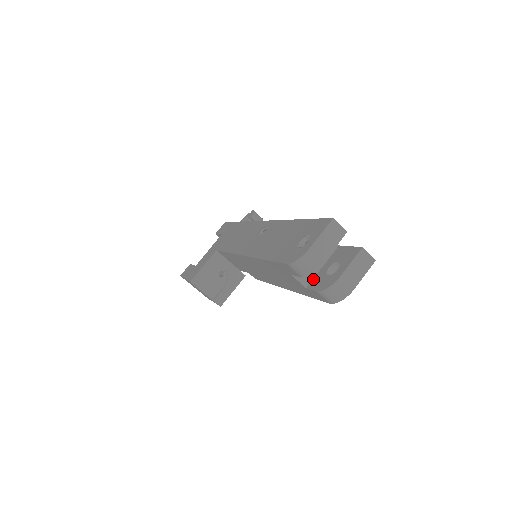
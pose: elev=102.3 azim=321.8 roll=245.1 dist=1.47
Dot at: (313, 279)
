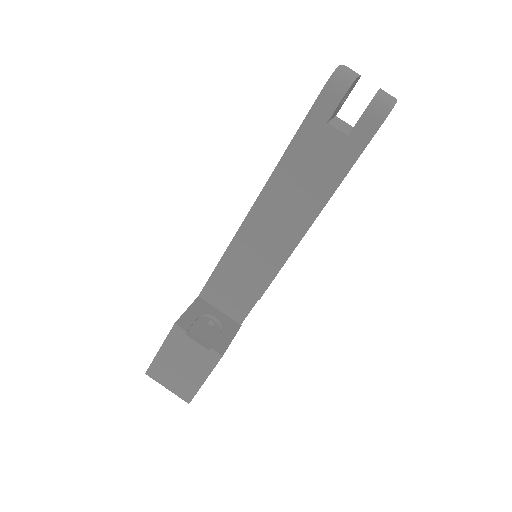
Dot at: (349, 132)
